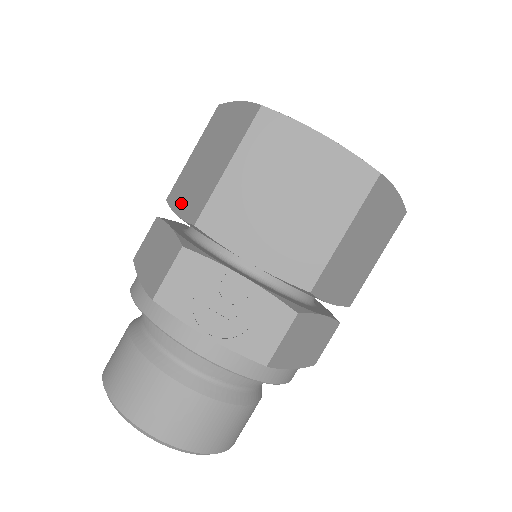
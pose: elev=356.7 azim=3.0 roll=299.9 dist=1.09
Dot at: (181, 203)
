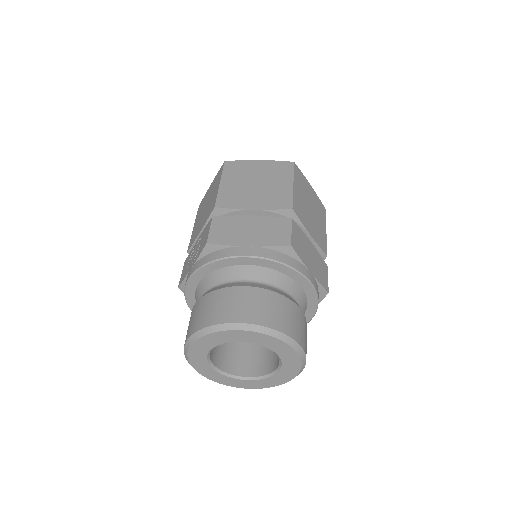
Dot at: occluded
